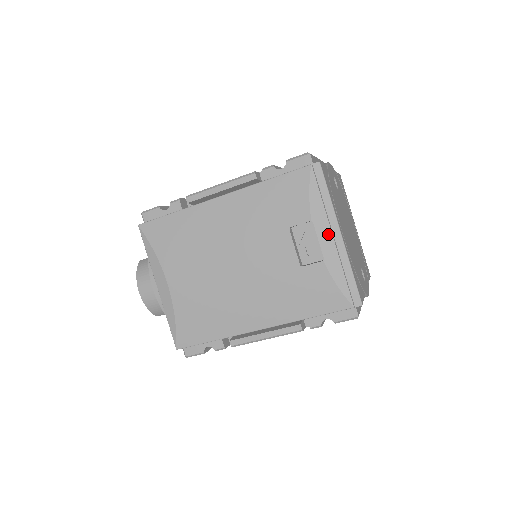
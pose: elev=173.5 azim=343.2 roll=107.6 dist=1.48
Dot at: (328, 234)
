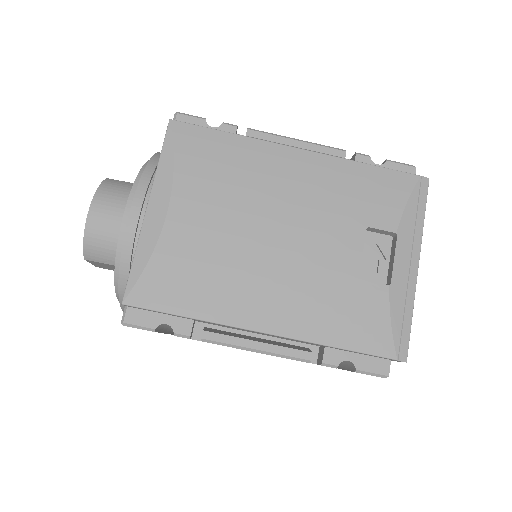
Dot at: (406, 258)
